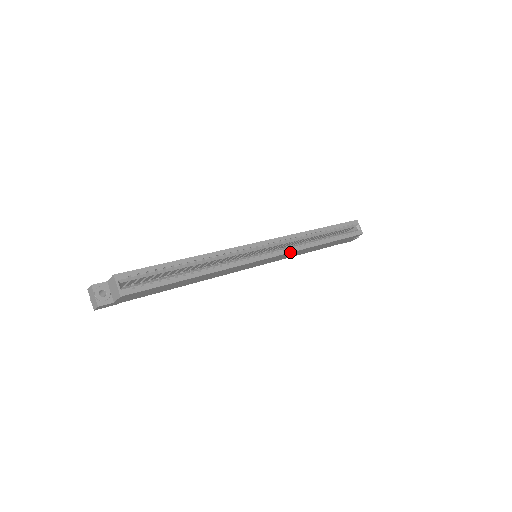
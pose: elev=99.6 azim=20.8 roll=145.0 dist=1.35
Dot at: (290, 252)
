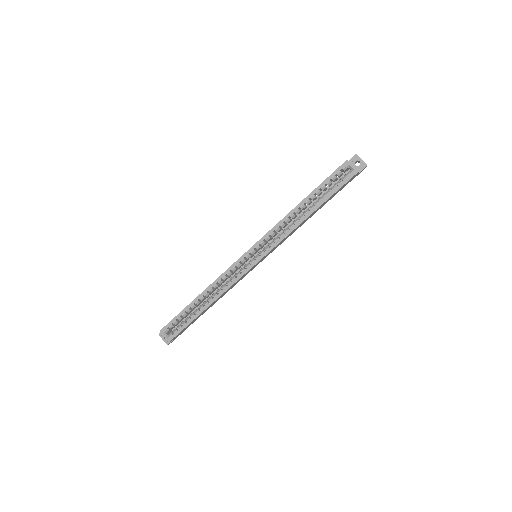
Dot at: occluded
